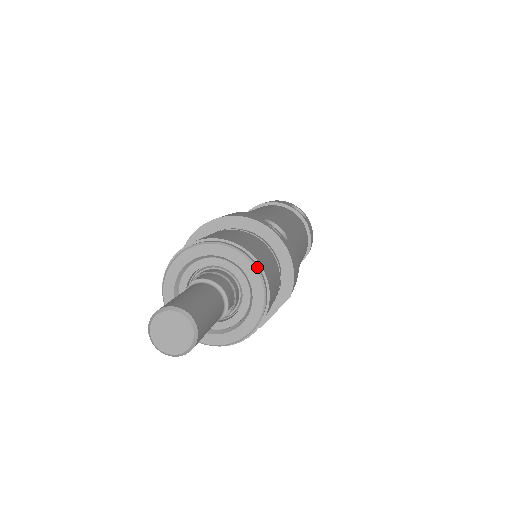
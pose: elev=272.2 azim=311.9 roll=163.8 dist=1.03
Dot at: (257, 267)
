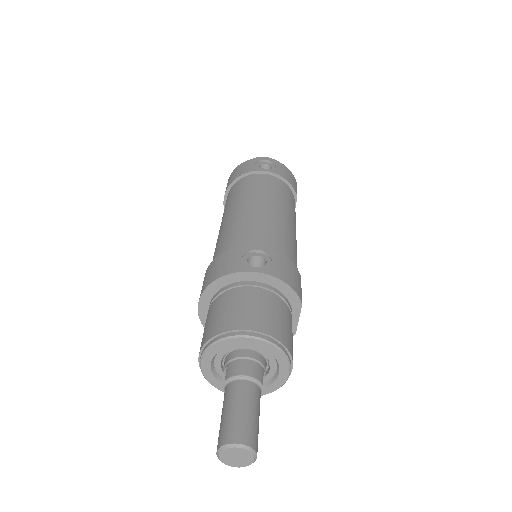
Dot at: (262, 338)
